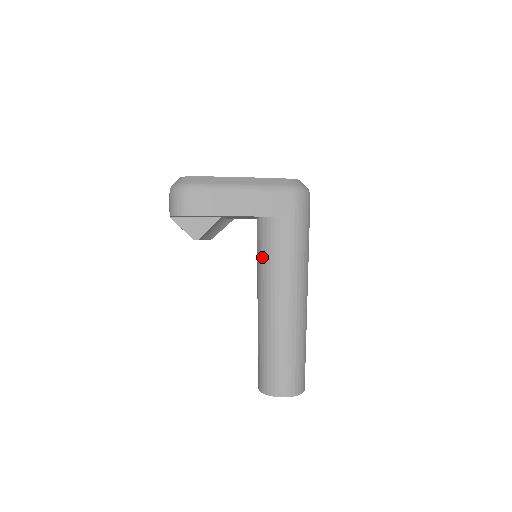
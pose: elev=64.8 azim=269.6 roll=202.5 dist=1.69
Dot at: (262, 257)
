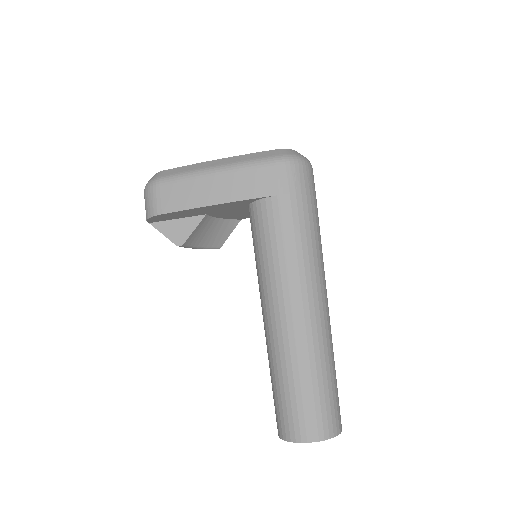
Dot at: (255, 254)
